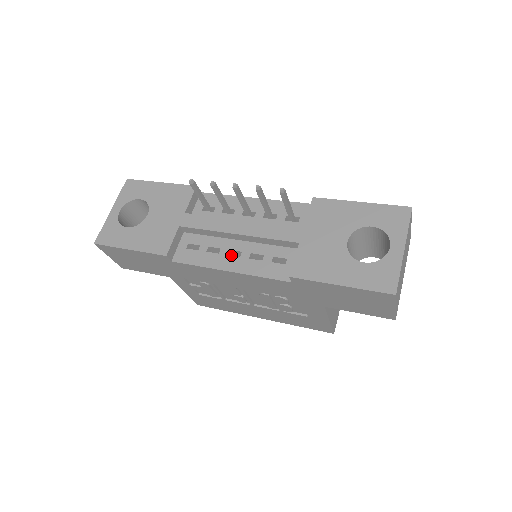
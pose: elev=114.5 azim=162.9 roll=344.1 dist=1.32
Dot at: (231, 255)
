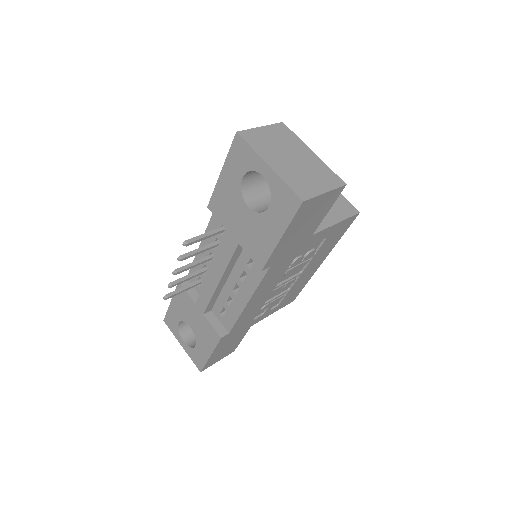
Dot at: occluded
